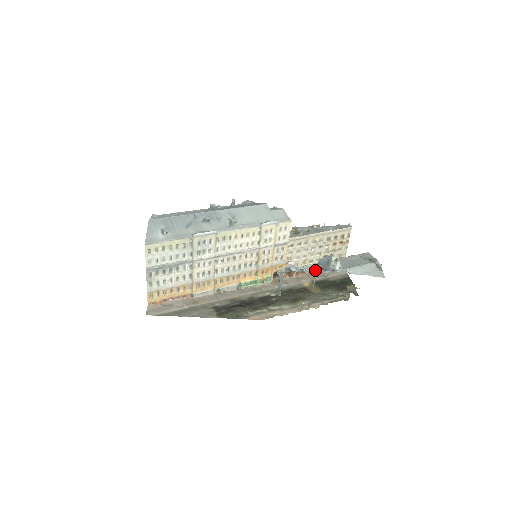
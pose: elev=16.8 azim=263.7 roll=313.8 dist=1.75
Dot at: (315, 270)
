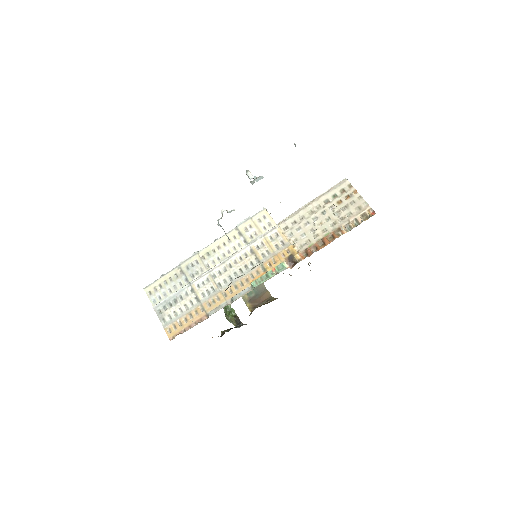
Dot at: occluded
